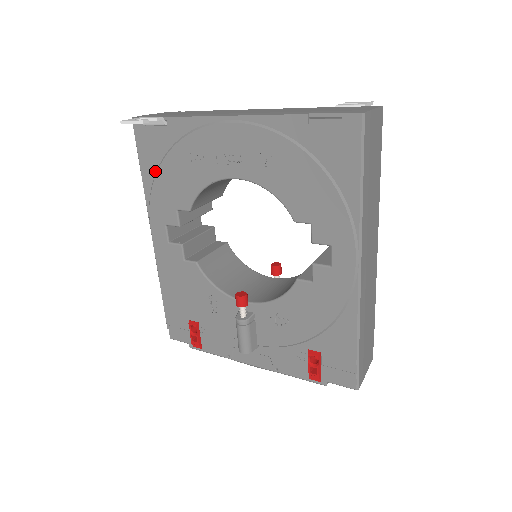
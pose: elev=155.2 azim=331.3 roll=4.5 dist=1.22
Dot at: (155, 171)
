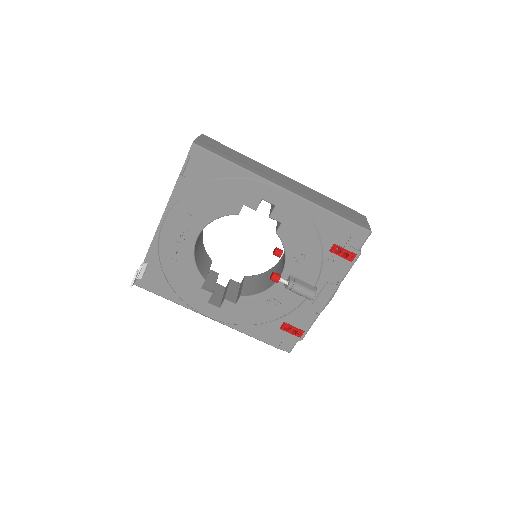
Dot at: (171, 289)
